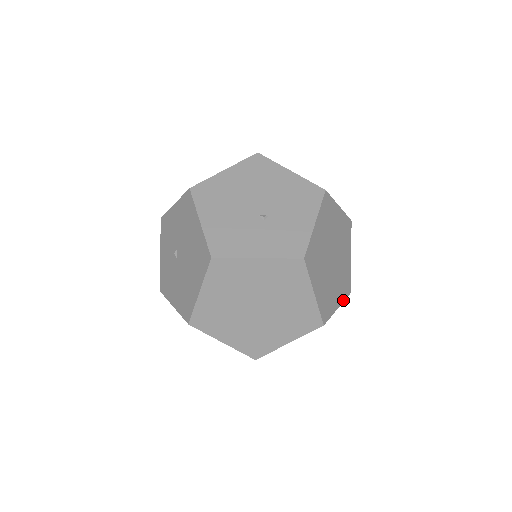
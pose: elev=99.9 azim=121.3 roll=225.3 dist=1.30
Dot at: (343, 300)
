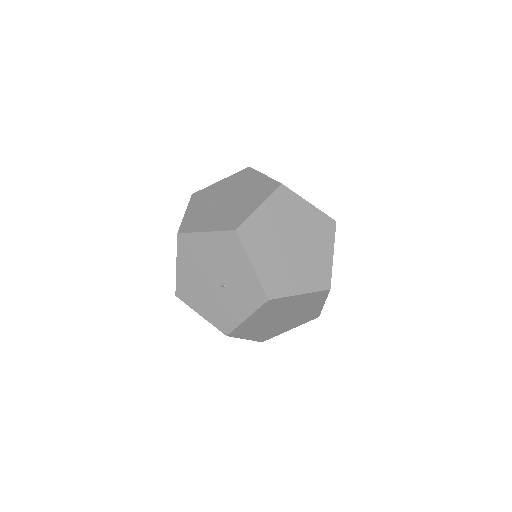
Dot at: (333, 240)
